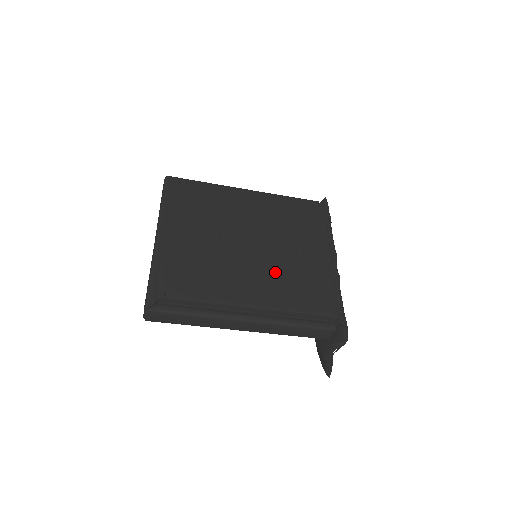
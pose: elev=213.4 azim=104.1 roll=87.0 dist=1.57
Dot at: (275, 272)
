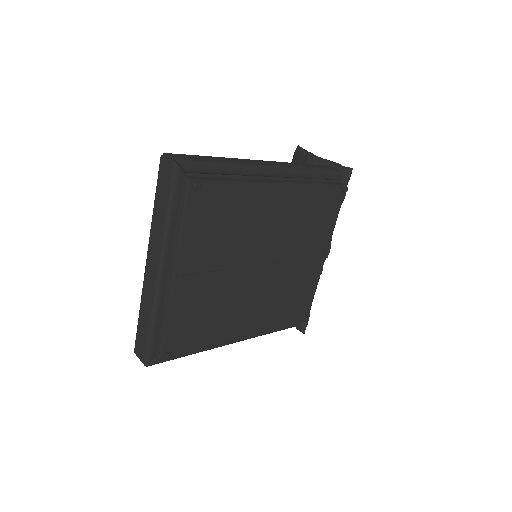
Dot at: (273, 294)
